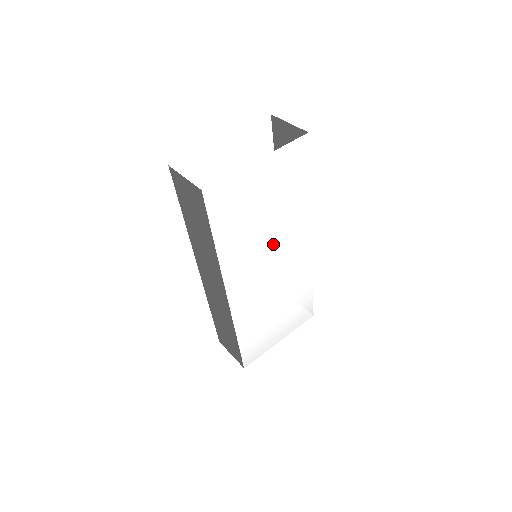
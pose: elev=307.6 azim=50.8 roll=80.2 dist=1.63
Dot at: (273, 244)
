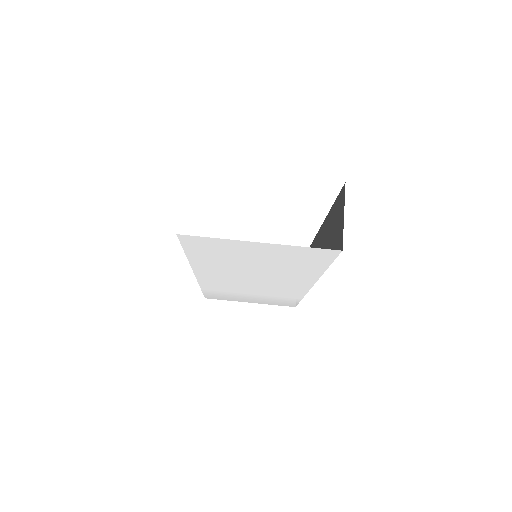
Dot at: (261, 275)
